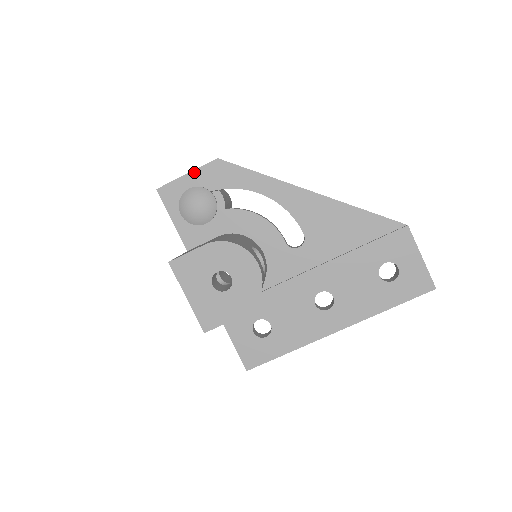
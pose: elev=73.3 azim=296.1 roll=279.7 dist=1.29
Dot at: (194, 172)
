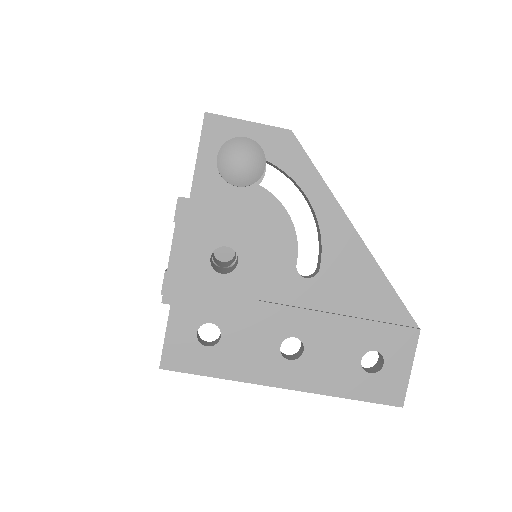
Dot at: (257, 125)
